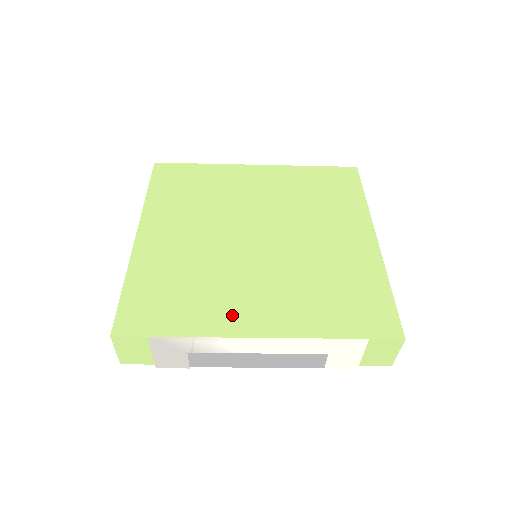
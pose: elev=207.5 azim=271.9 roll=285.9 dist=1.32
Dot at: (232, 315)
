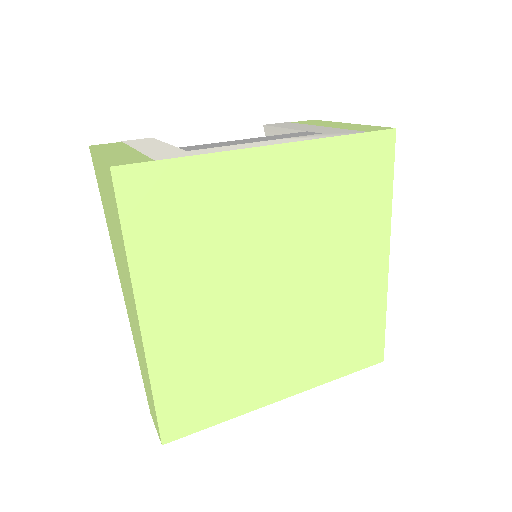
Dot at: (262, 388)
